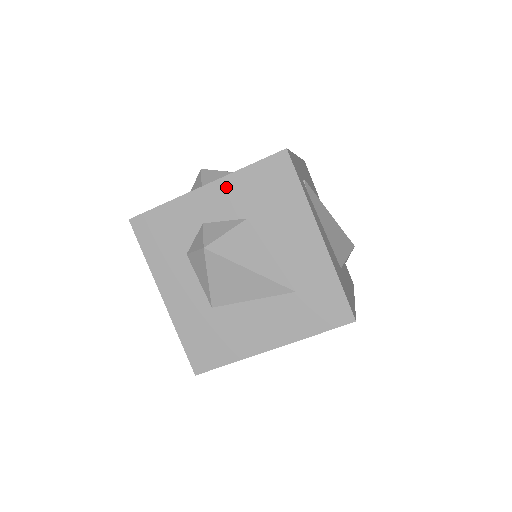
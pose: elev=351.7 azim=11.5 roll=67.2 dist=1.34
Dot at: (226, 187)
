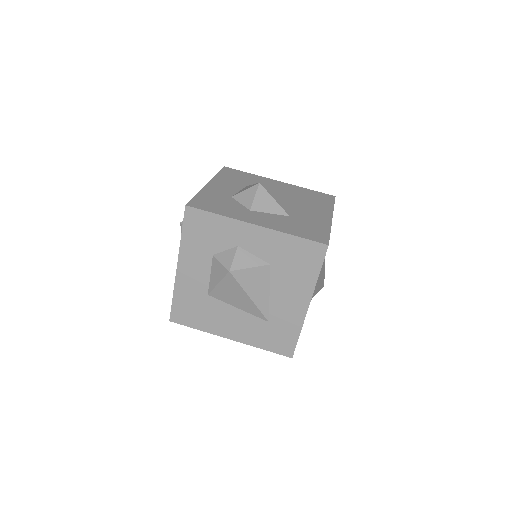
Dot at: (271, 237)
